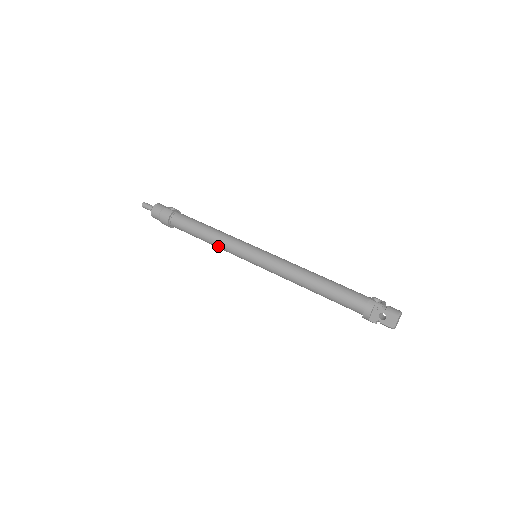
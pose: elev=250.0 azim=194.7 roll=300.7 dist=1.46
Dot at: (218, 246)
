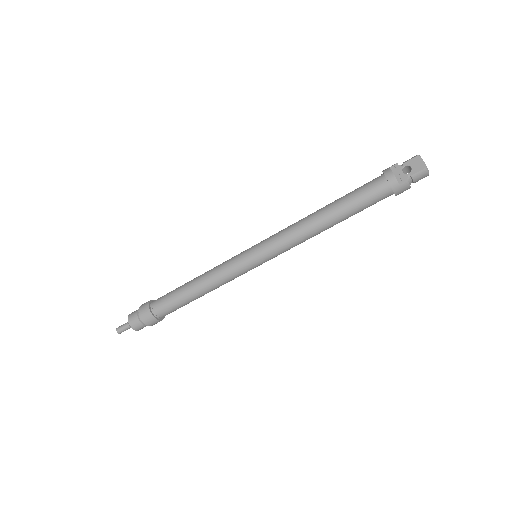
Dot at: (213, 281)
